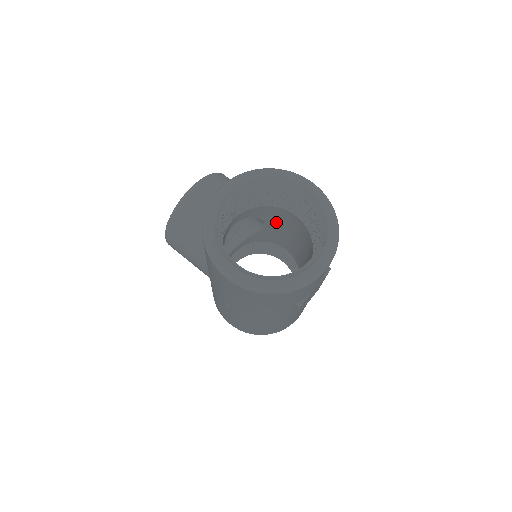
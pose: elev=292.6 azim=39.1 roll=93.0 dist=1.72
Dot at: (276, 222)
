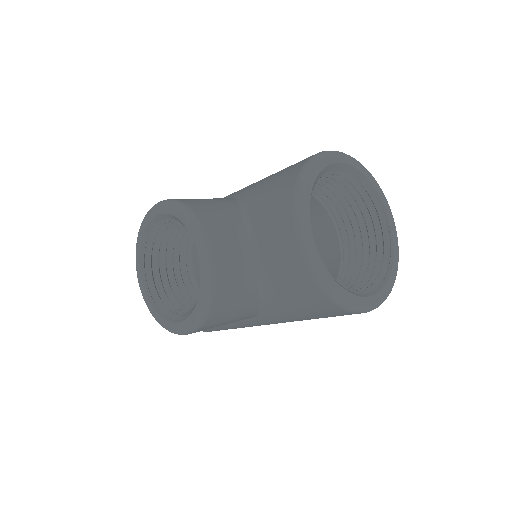
Dot at: occluded
